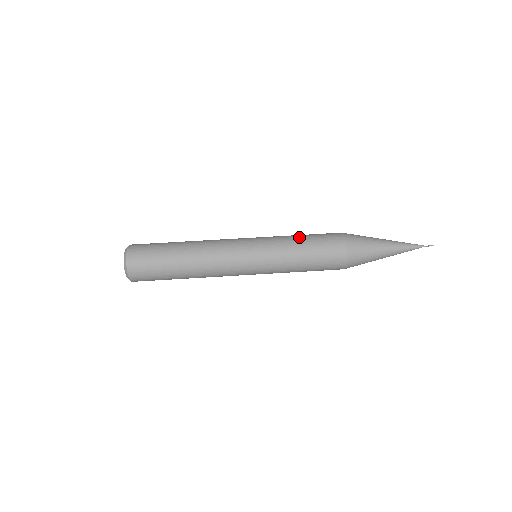
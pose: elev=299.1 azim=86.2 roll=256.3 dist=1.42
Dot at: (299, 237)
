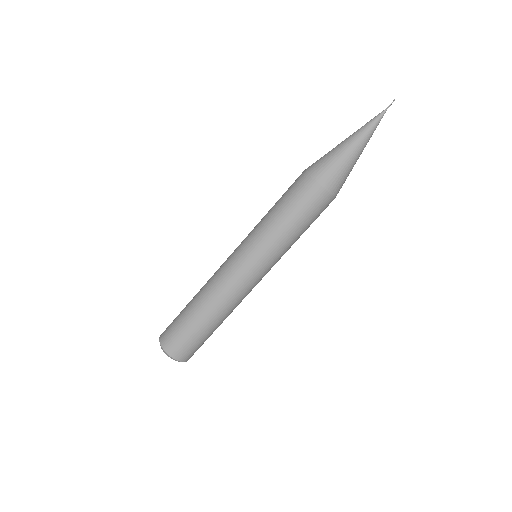
Dot at: (273, 211)
